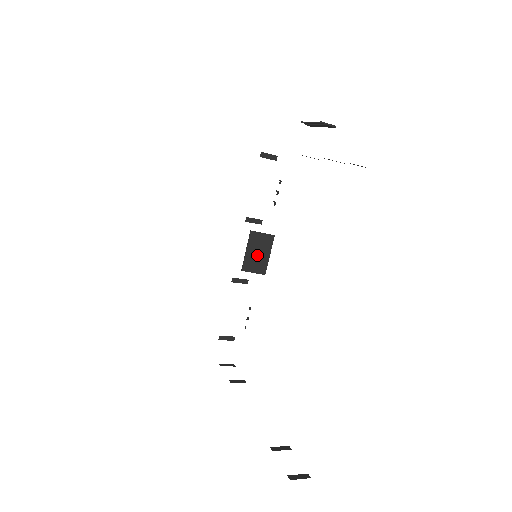
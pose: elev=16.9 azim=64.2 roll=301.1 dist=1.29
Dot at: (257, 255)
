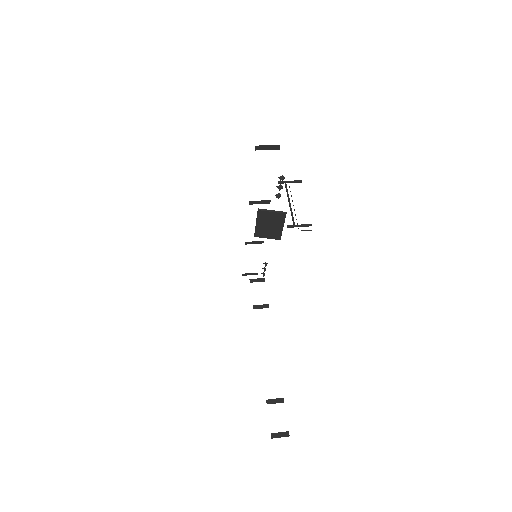
Dot at: (269, 227)
